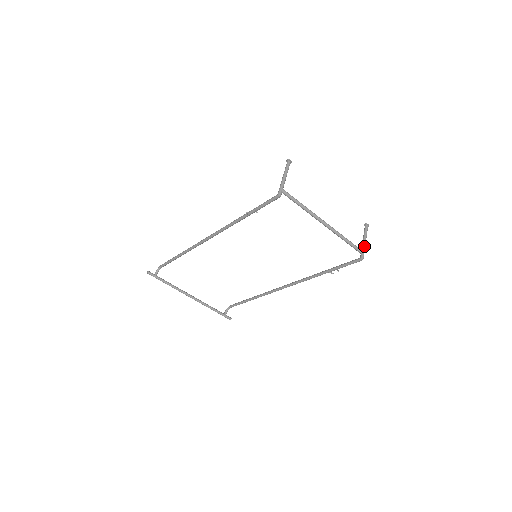
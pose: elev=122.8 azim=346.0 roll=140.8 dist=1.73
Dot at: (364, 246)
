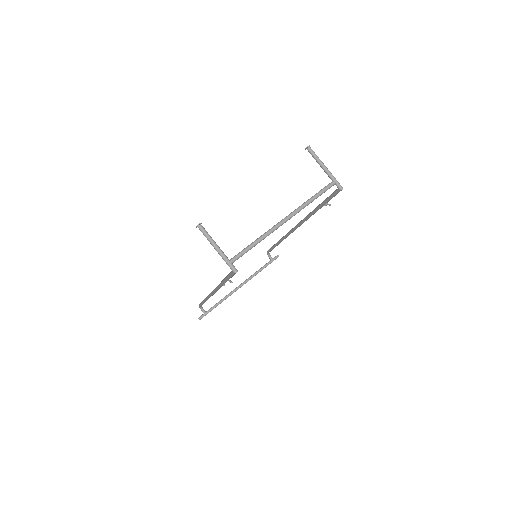
Dot at: (329, 174)
